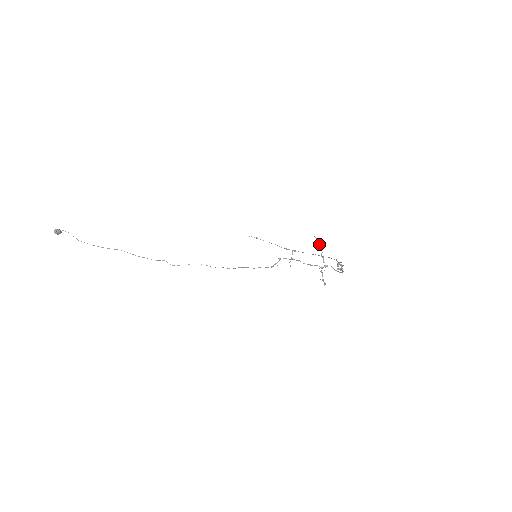
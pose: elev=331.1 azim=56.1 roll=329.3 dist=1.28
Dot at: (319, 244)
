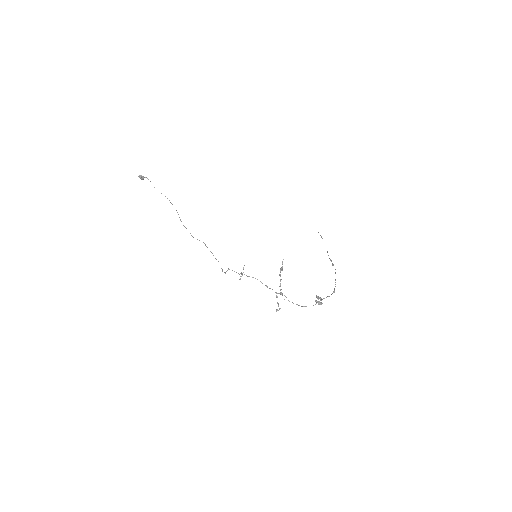
Dot at: (281, 270)
